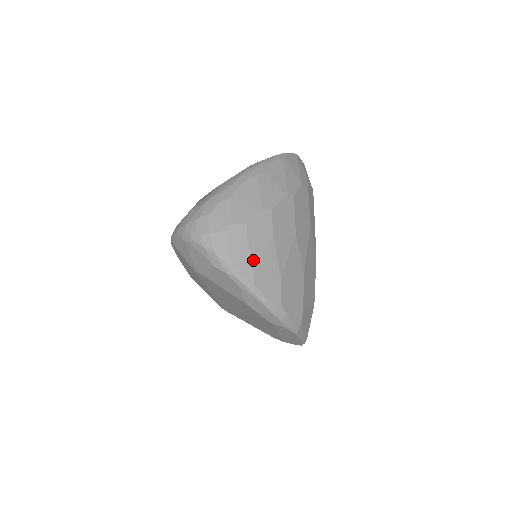
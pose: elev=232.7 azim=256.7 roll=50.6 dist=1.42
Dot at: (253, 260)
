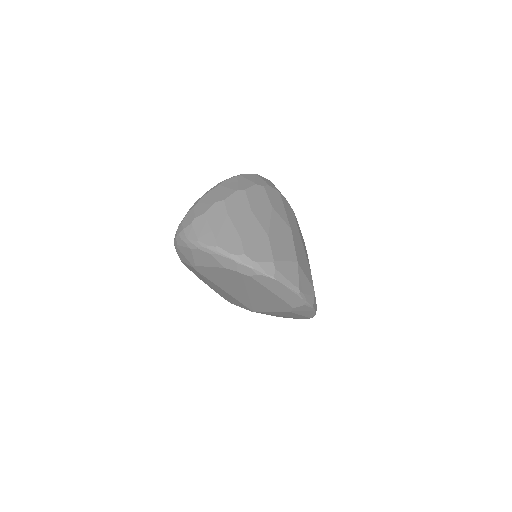
Dot at: (214, 232)
